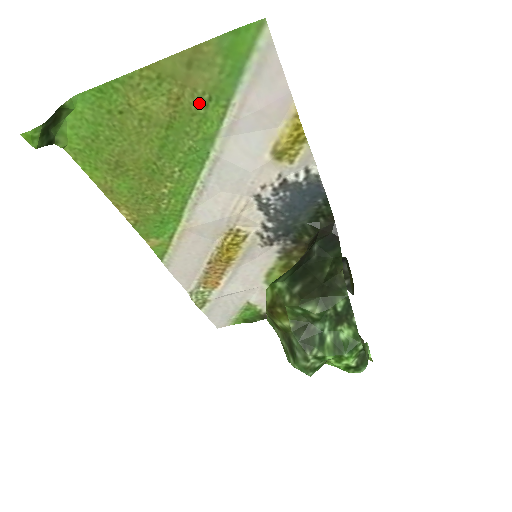
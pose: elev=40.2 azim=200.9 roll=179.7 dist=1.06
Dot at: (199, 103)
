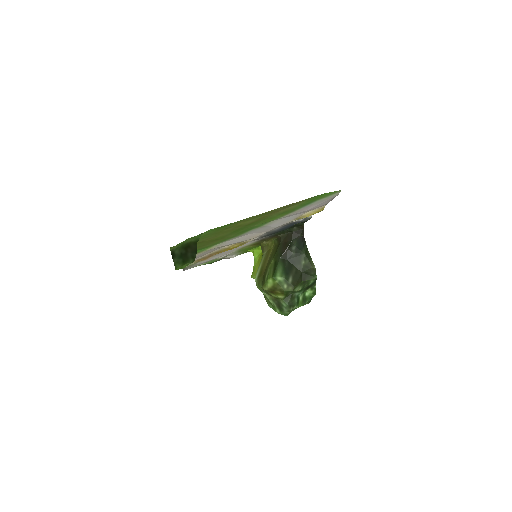
Dot at: (275, 215)
